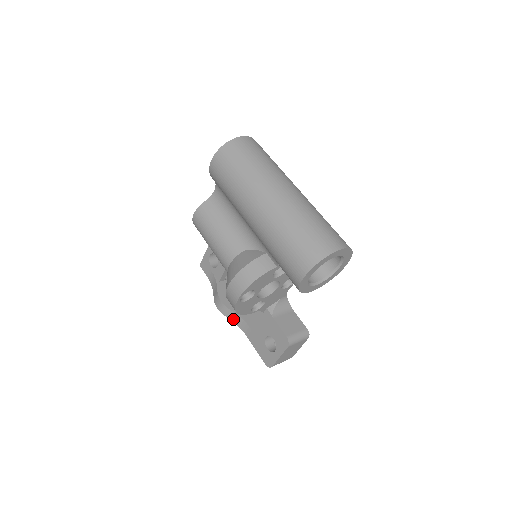
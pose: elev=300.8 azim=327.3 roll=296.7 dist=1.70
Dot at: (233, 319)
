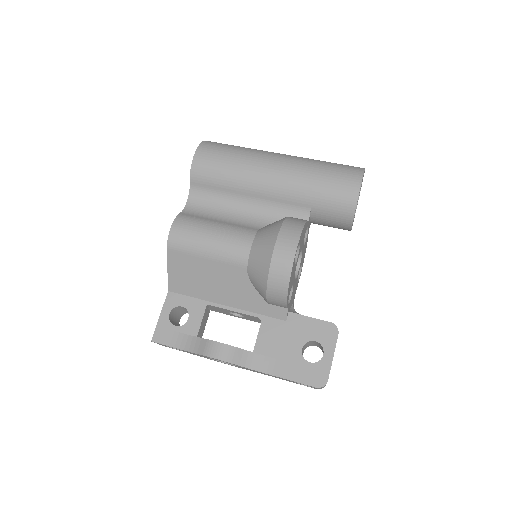
Dot at: (244, 362)
